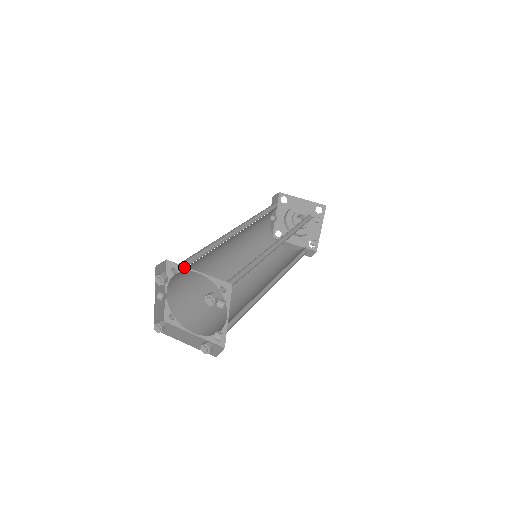
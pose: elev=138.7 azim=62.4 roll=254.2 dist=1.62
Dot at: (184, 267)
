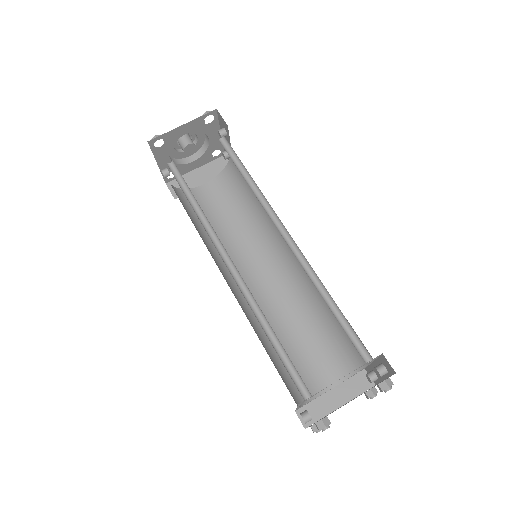
Dot at: occluded
